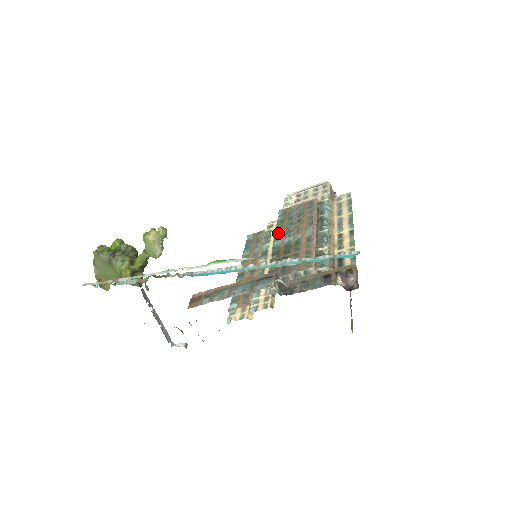
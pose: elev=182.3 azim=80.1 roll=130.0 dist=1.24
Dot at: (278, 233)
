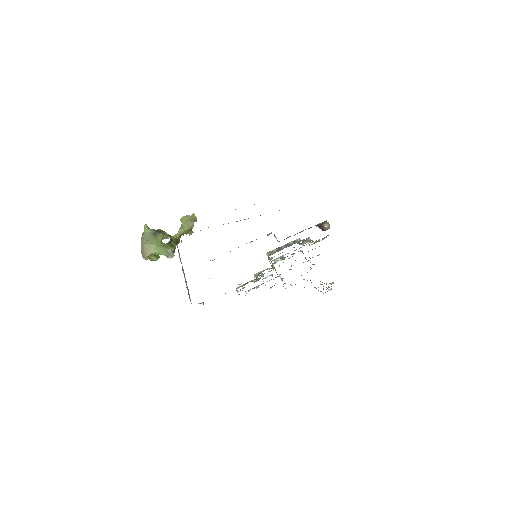
Dot at: occluded
